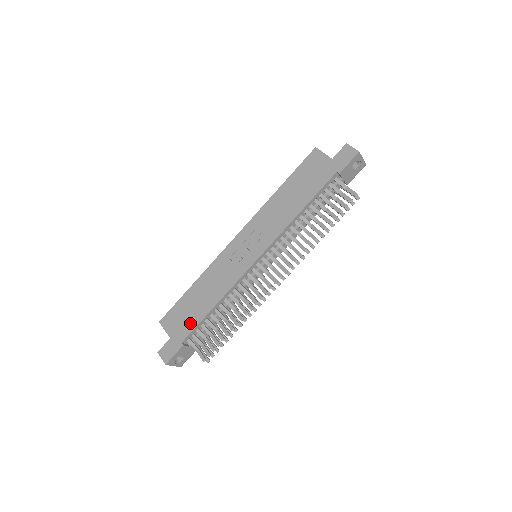
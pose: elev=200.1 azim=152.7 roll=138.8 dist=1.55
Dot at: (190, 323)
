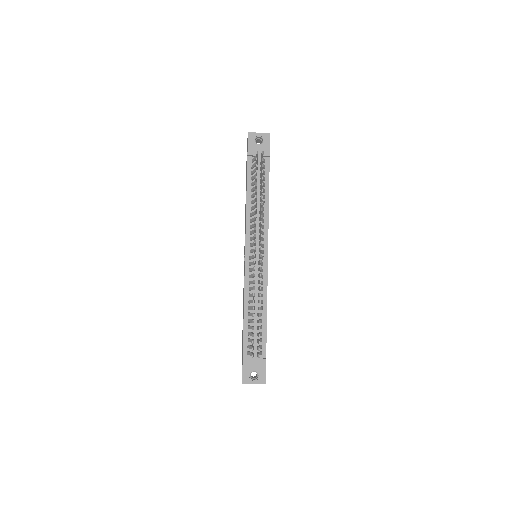
Dot at: occluded
